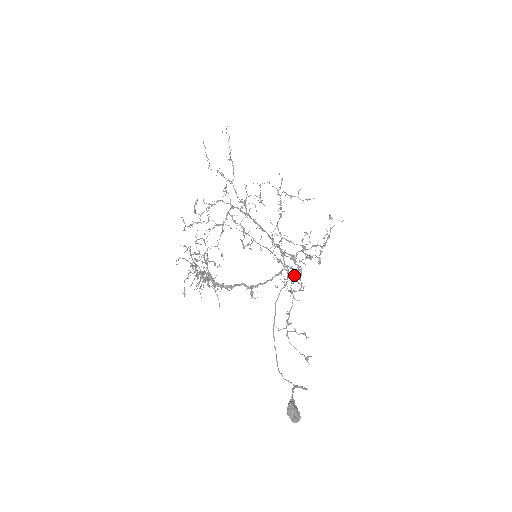
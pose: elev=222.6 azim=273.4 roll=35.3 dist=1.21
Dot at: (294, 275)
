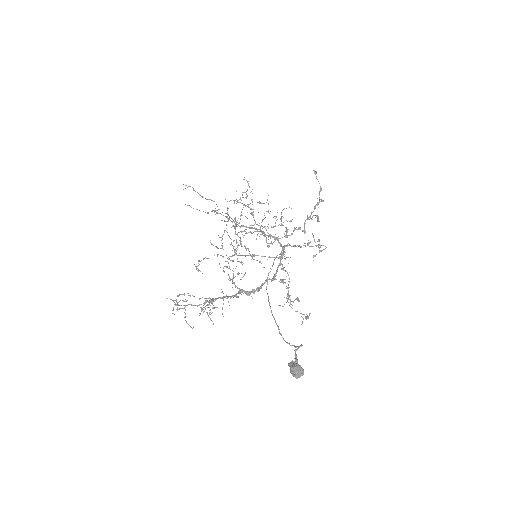
Dot at: occluded
